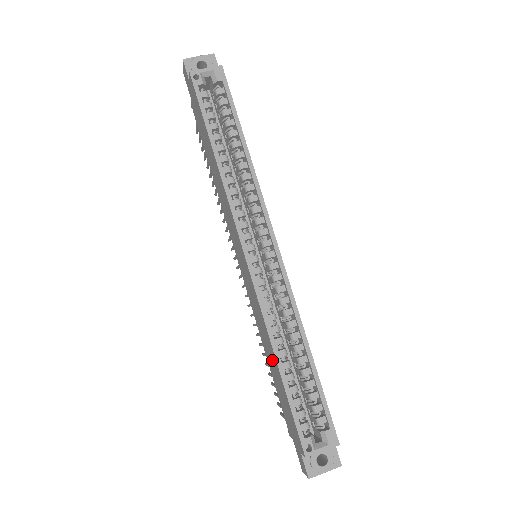
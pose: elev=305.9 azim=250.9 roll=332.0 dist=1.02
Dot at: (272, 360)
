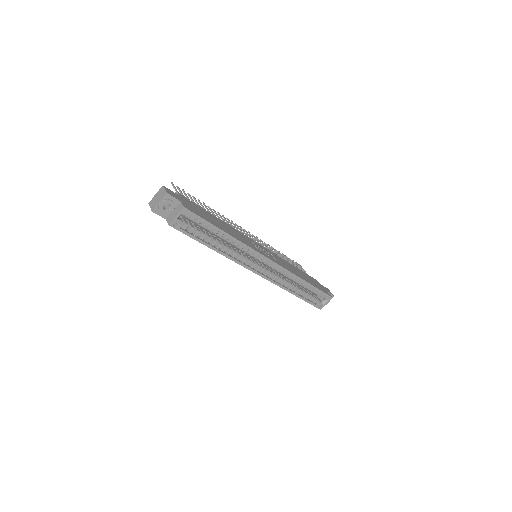
Dot at: occluded
